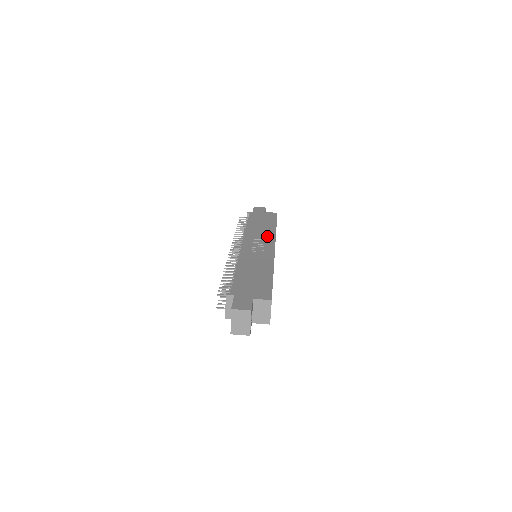
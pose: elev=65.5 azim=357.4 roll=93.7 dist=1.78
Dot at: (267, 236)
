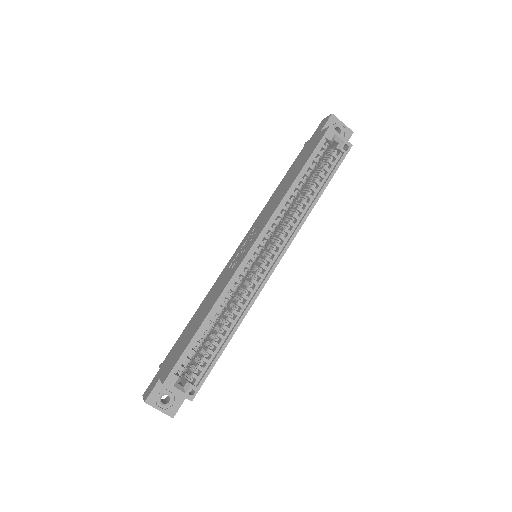
Dot at: (267, 215)
